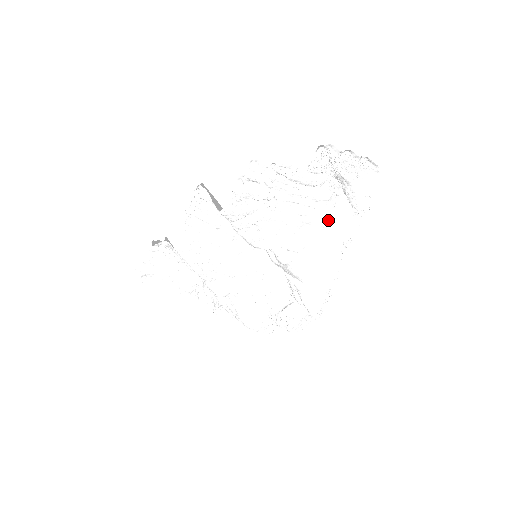
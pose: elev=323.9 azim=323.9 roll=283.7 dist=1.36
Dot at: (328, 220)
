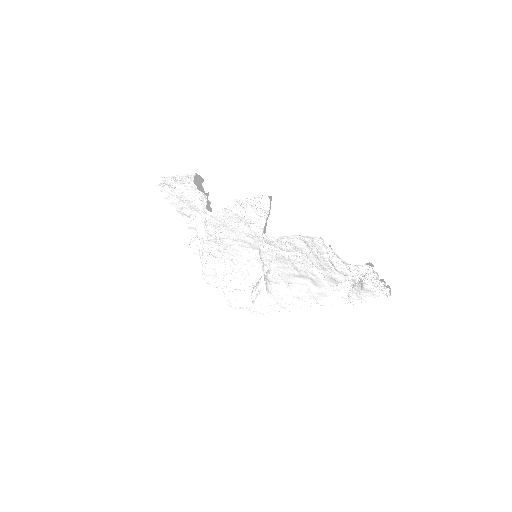
Dot at: (325, 287)
